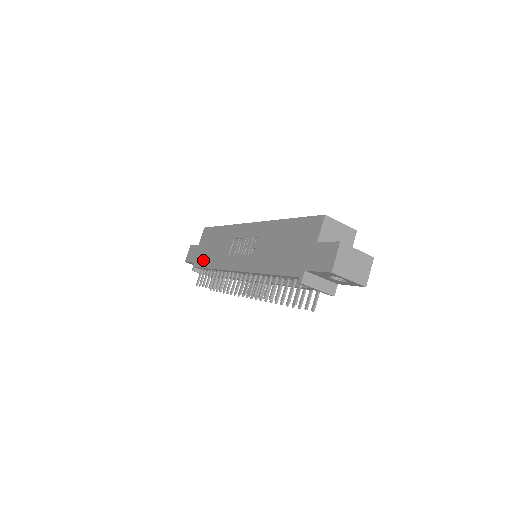
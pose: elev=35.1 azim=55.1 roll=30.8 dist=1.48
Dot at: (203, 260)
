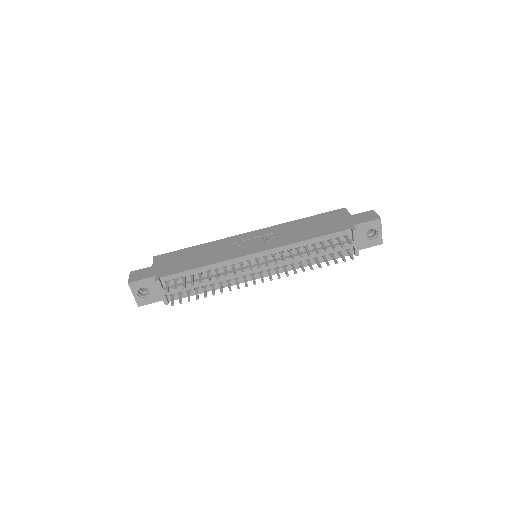
Dot at: (178, 268)
